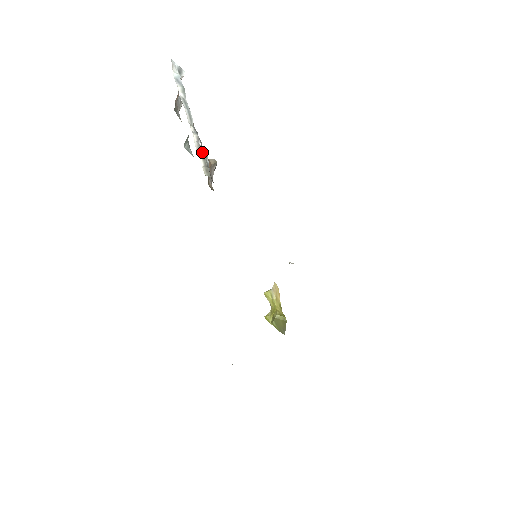
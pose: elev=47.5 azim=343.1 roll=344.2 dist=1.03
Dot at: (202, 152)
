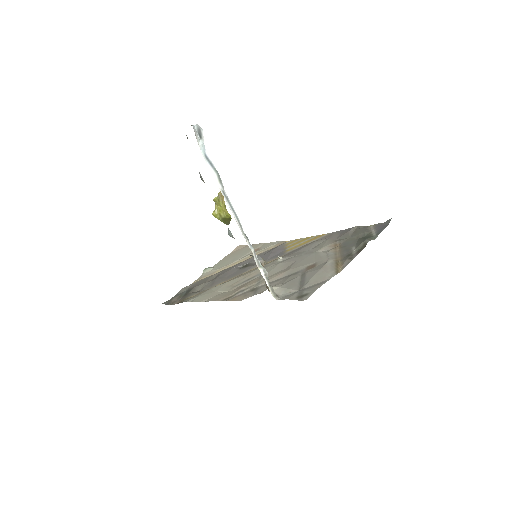
Dot at: (264, 271)
